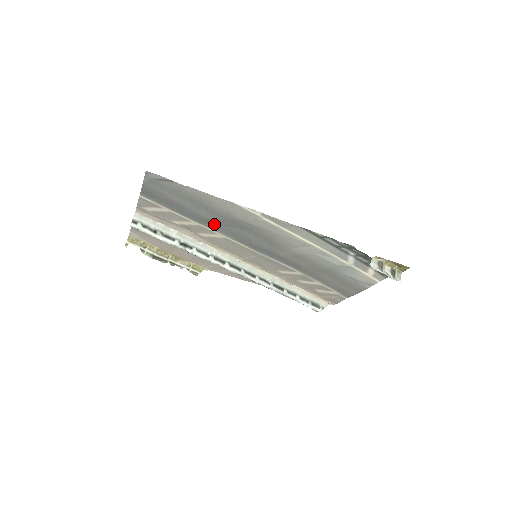
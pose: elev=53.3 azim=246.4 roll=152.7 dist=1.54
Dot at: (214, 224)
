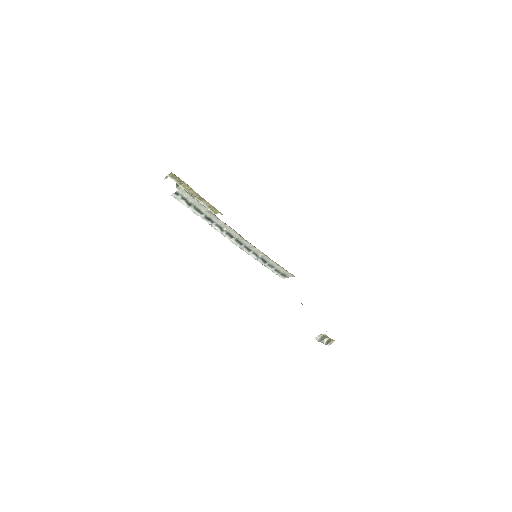
Dot at: occluded
